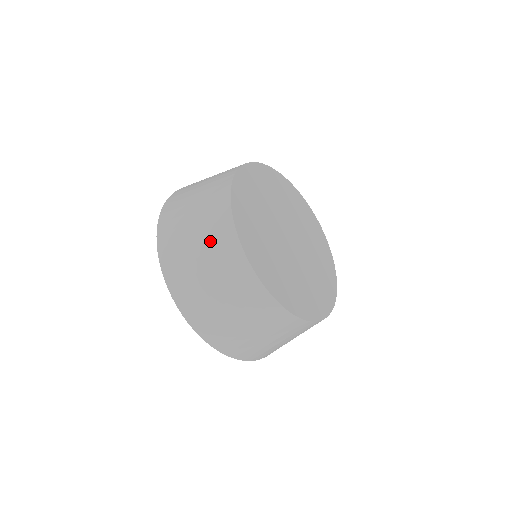
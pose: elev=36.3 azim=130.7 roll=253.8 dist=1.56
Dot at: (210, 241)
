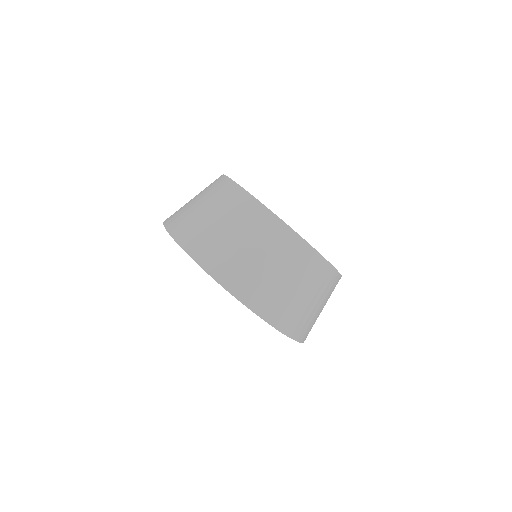
Dot at: occluded
